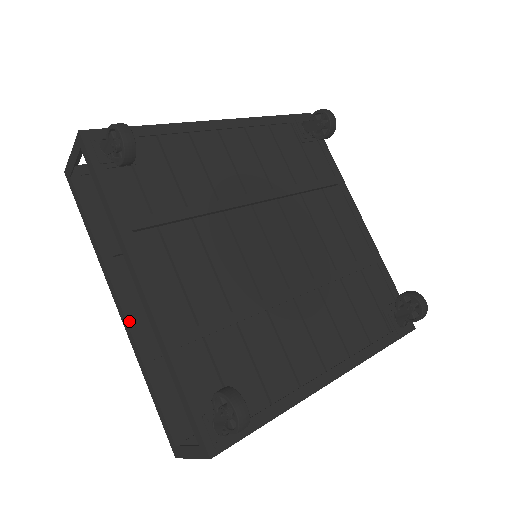
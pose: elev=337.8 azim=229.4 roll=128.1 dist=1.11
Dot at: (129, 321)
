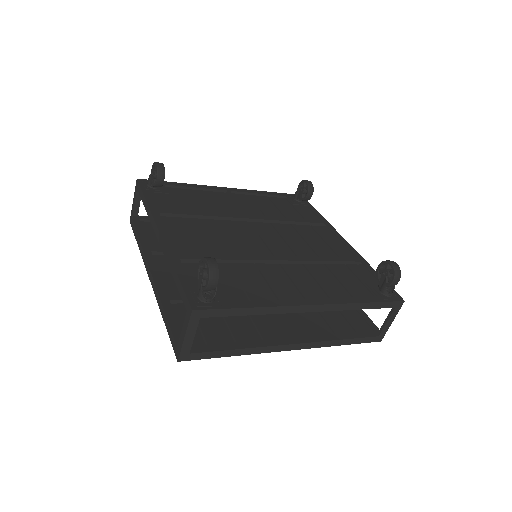
Dot at: (155, 280)
